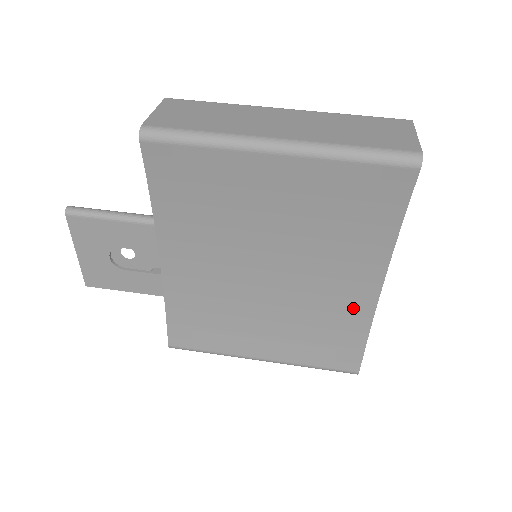
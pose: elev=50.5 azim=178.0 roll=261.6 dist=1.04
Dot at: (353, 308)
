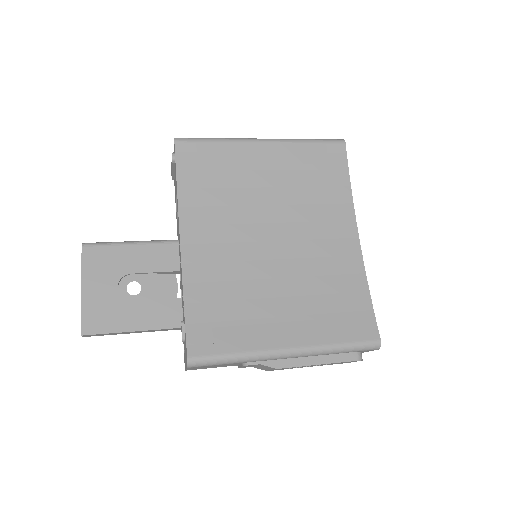
Dot at: (347, 266)
